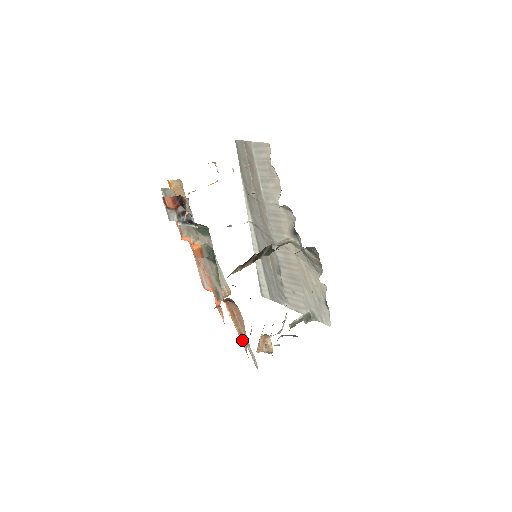
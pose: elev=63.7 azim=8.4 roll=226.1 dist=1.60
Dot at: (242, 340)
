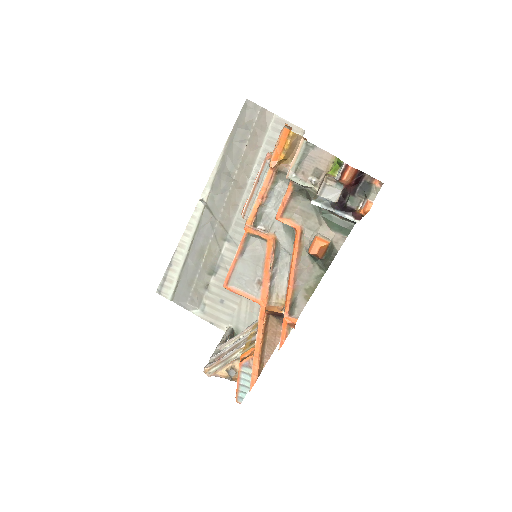
Dot at: (259, 366)
